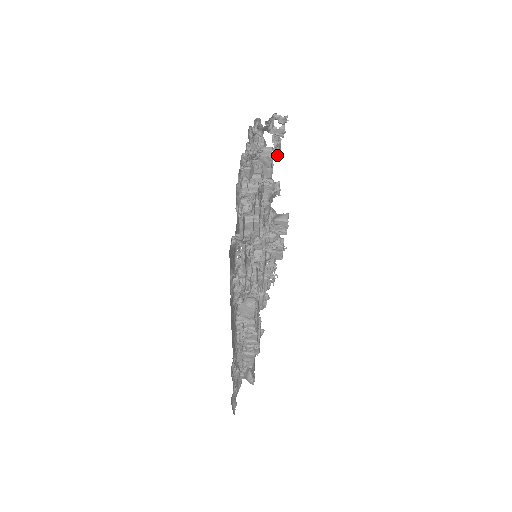
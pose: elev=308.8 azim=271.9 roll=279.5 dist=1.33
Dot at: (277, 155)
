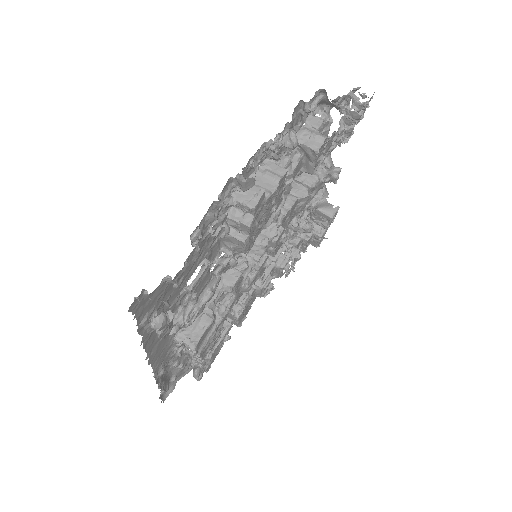
Dot at: (339, 143)
